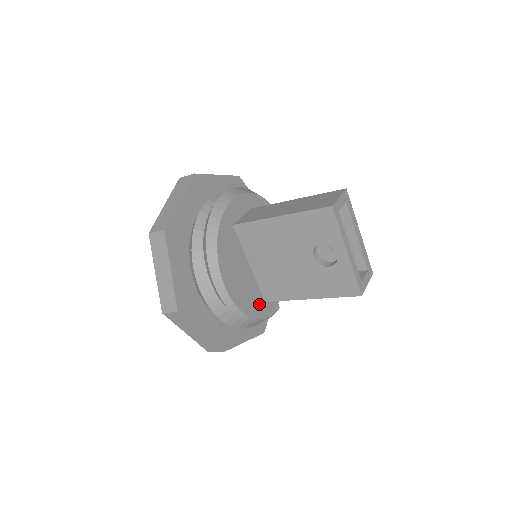
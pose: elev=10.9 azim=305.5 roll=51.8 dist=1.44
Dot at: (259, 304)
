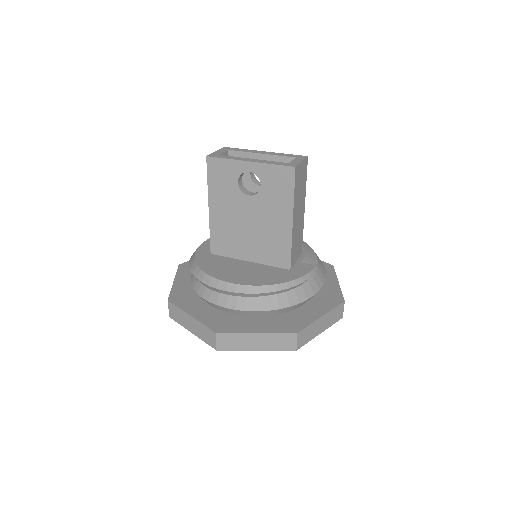
Dot at: (283, 274)
